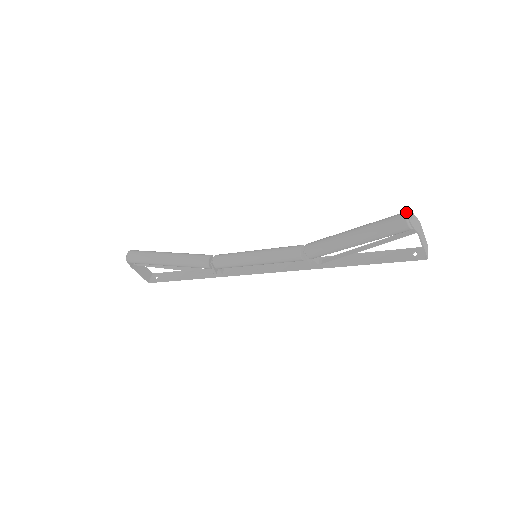
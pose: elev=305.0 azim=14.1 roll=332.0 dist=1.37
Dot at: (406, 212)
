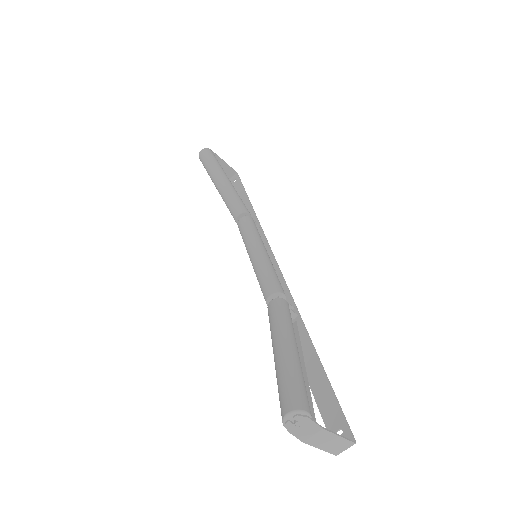
Dot at: (292, 411)
